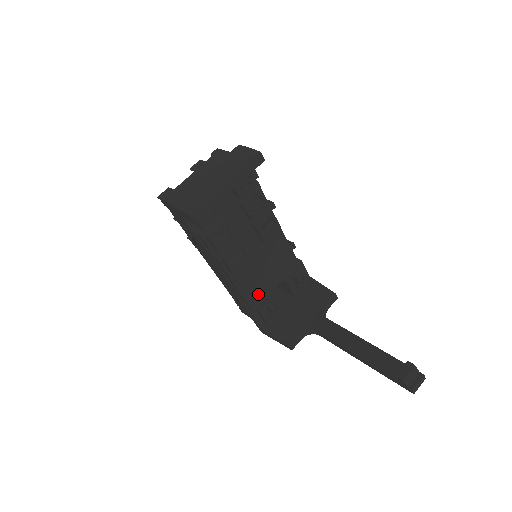
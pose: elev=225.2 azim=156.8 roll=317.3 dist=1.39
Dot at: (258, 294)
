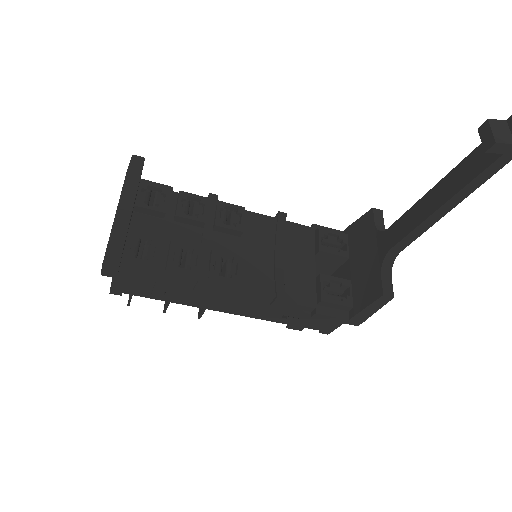
Dot at: (301, 288)
